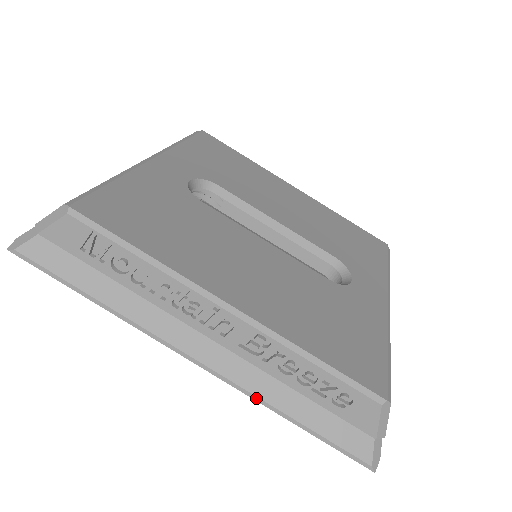
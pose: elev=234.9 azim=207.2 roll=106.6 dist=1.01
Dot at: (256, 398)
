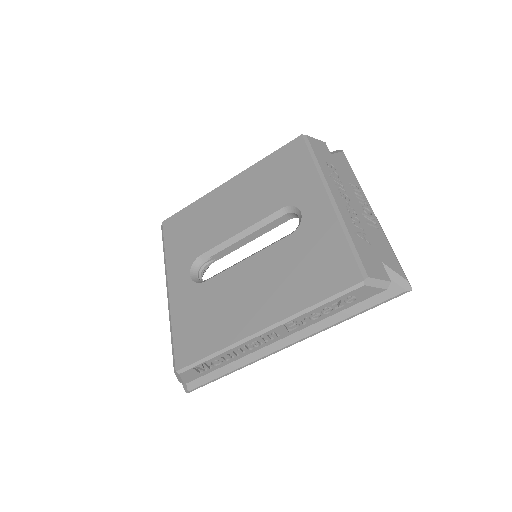
Dot at: (327, 328)
